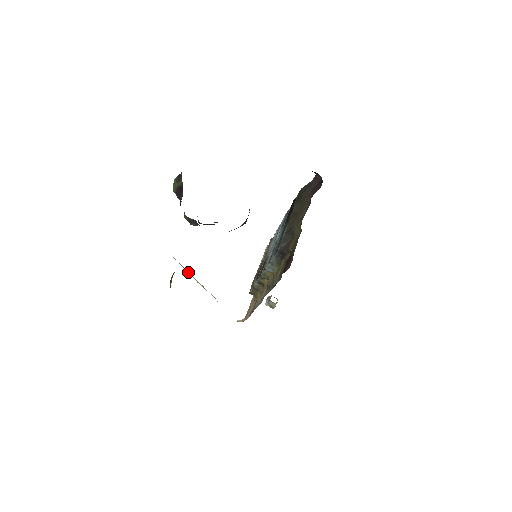
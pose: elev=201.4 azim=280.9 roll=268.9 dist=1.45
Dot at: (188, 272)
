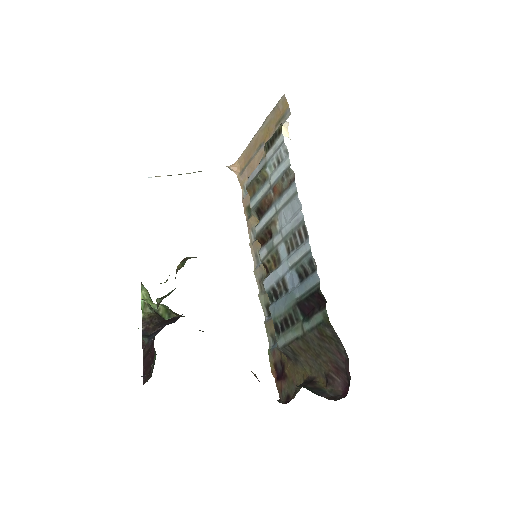
Dot at: occluded
